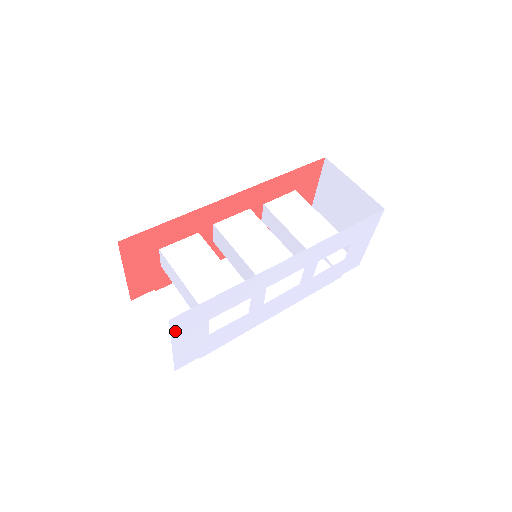
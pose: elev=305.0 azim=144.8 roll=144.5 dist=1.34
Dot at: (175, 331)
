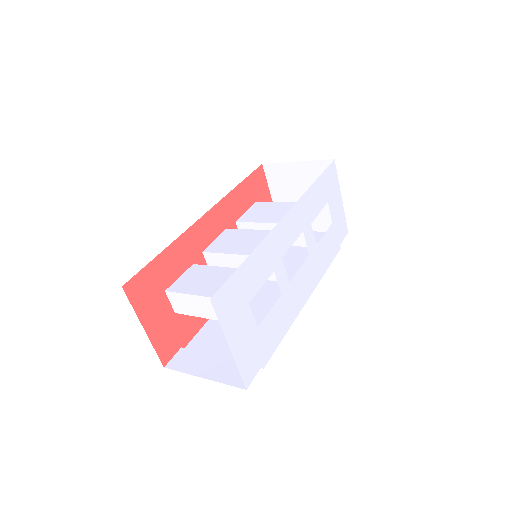
Dot at: (222, 319)
